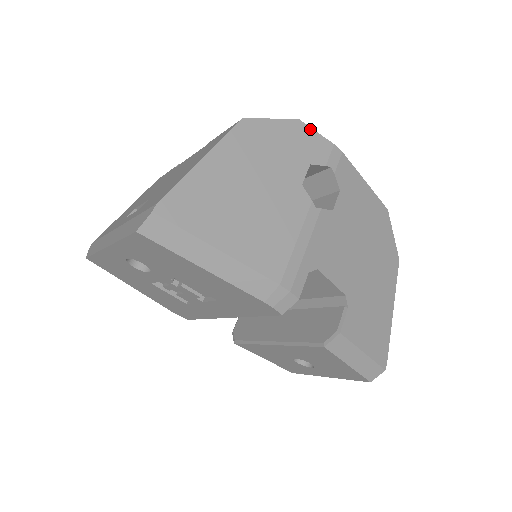
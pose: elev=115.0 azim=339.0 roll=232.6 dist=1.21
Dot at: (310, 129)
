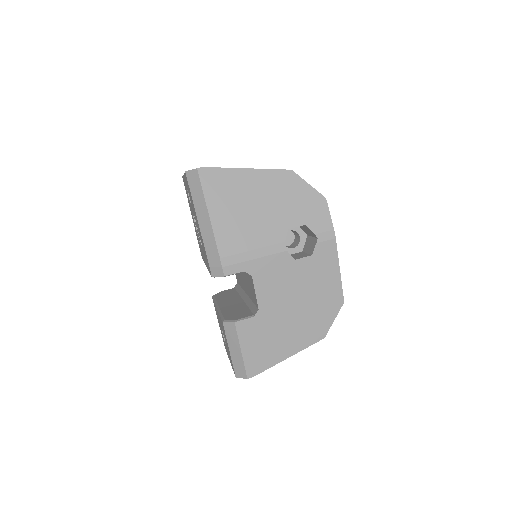
Dot at: (327, 209)
